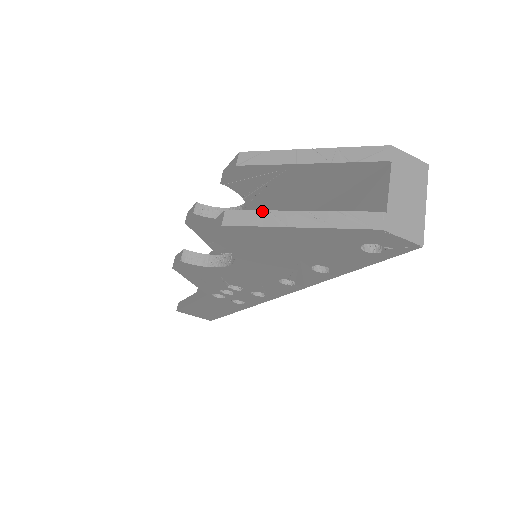
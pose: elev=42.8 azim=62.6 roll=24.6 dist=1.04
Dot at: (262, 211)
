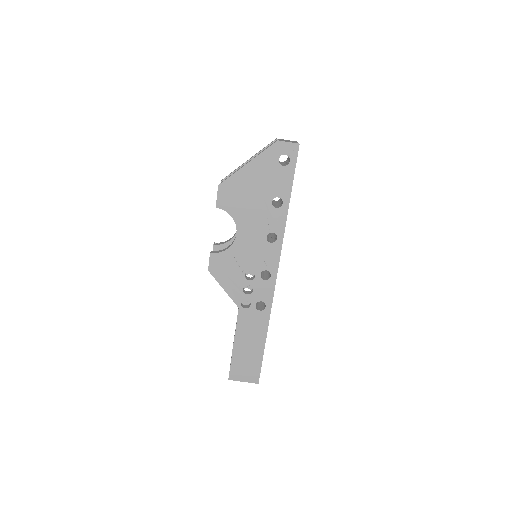
Dot at: occluded
